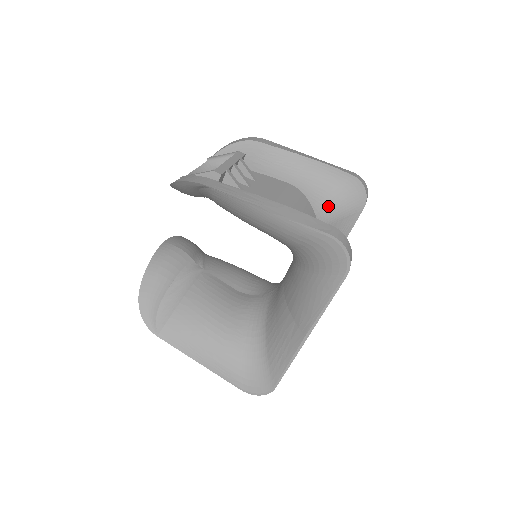
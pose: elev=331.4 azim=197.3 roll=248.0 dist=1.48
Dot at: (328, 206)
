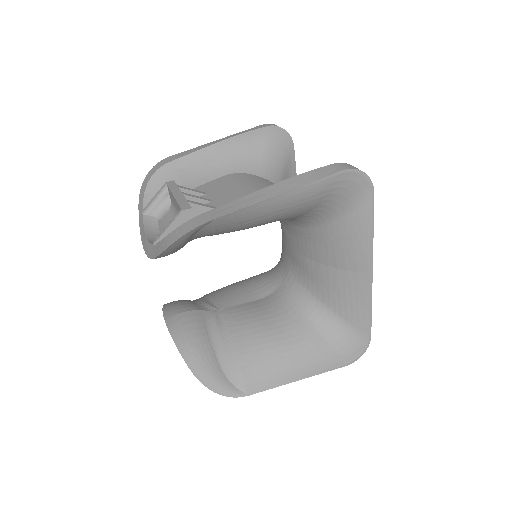
Dot at: (270, 167)
